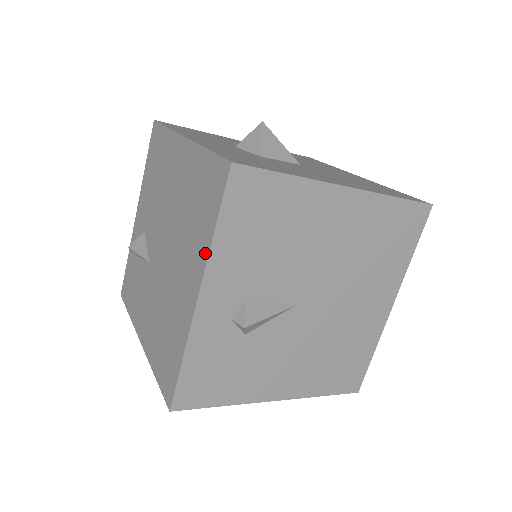
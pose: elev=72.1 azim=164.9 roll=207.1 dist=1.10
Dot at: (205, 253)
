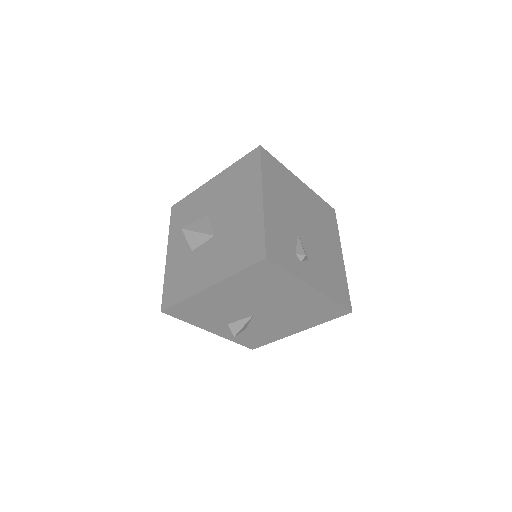
Dot at: occluded
